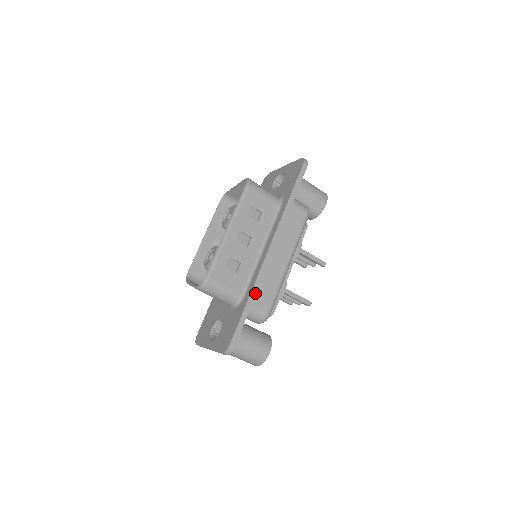
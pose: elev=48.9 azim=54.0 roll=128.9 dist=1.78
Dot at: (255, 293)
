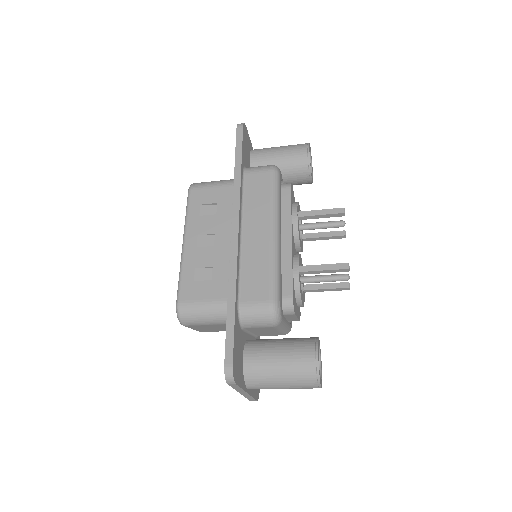
Dot at: (234, 287)
